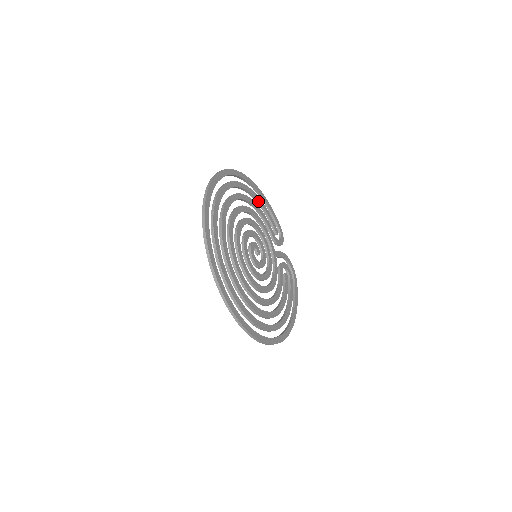
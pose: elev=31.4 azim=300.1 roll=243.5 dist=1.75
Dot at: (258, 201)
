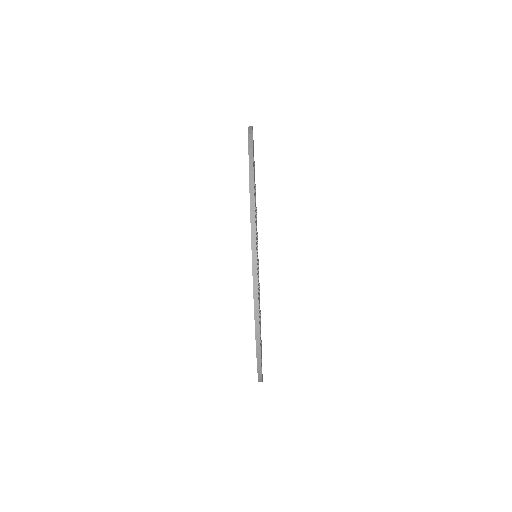
Dot at: occluded
